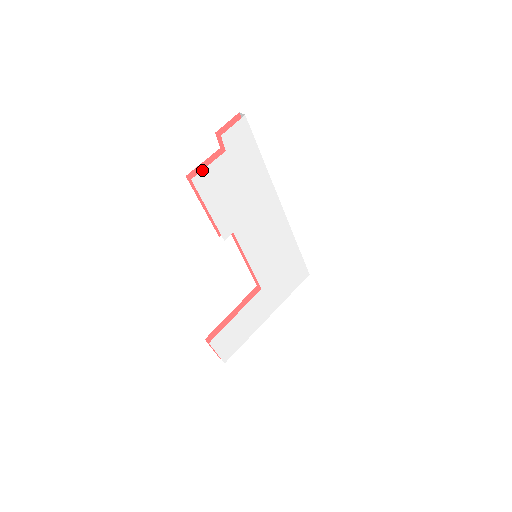
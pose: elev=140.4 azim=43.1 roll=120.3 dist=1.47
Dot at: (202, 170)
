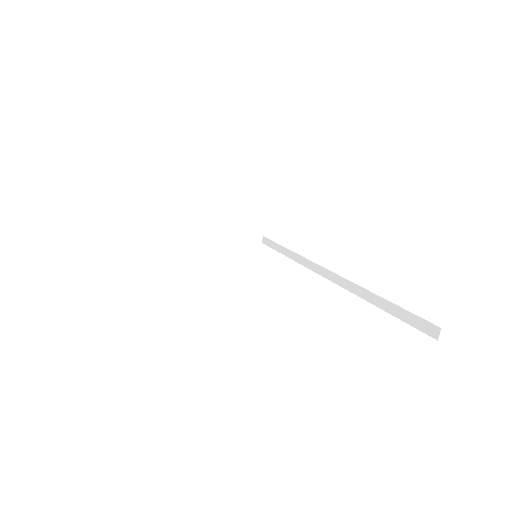
Dot at: occluded
